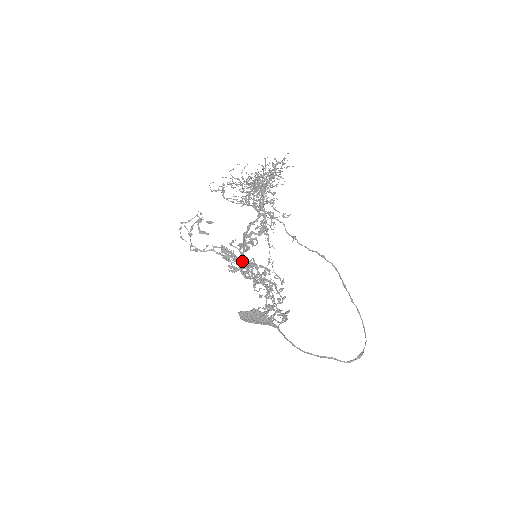
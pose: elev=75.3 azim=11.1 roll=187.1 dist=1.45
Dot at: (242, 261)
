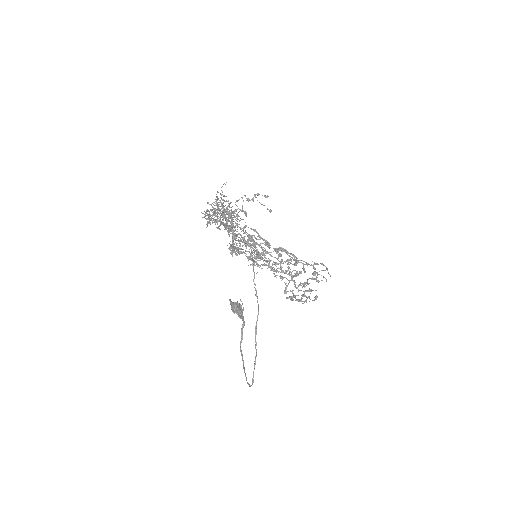
Dot at: (247, 256)
